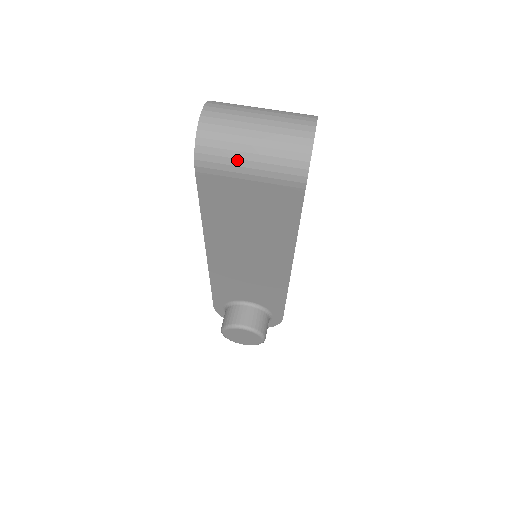
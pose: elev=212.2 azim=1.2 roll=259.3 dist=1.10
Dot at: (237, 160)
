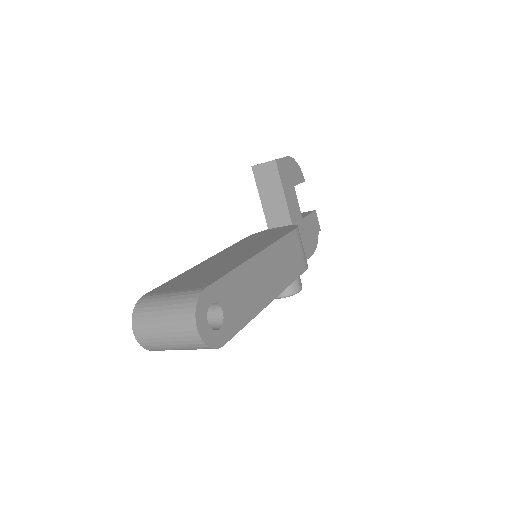
Dot at: occluded
